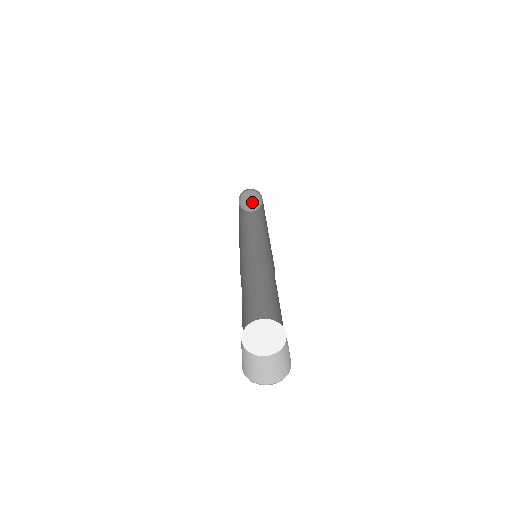
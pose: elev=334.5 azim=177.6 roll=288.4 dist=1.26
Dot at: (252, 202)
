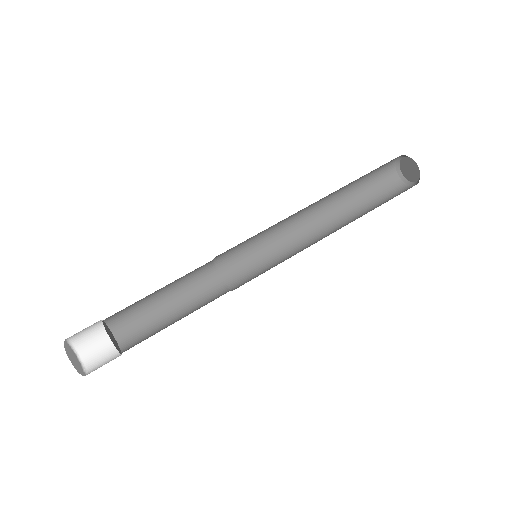
Dot at: (407, 170)
